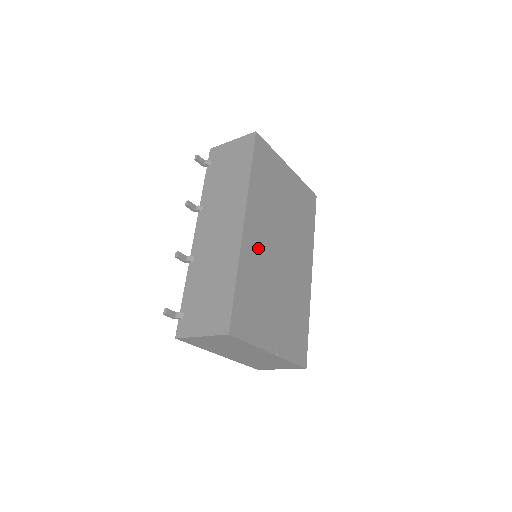
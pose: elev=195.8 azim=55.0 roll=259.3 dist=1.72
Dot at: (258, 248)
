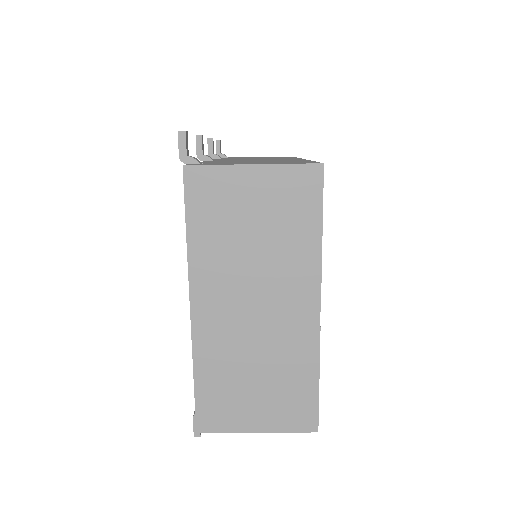
Dot at: occluded
